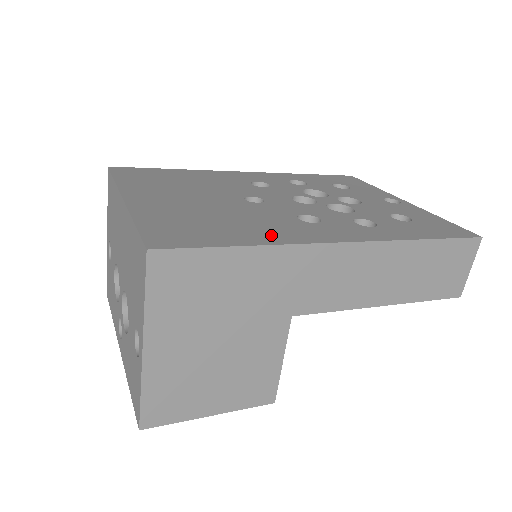
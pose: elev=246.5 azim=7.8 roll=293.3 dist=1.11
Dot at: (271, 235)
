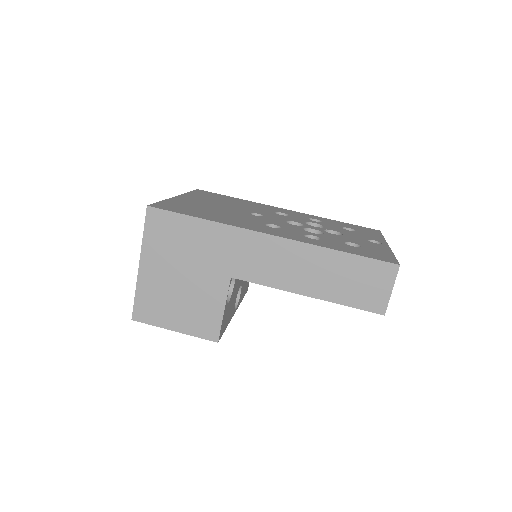
Dot at: (227, 221)
